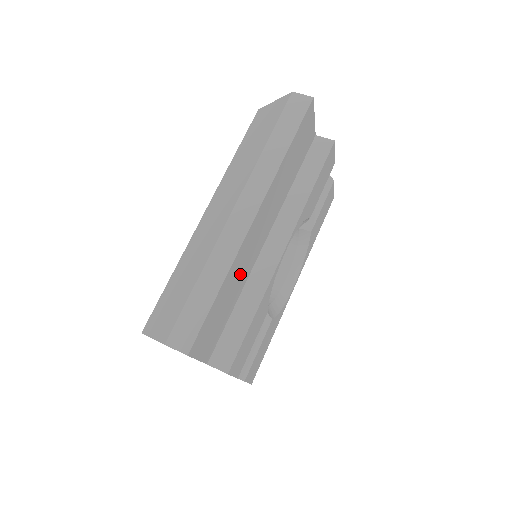
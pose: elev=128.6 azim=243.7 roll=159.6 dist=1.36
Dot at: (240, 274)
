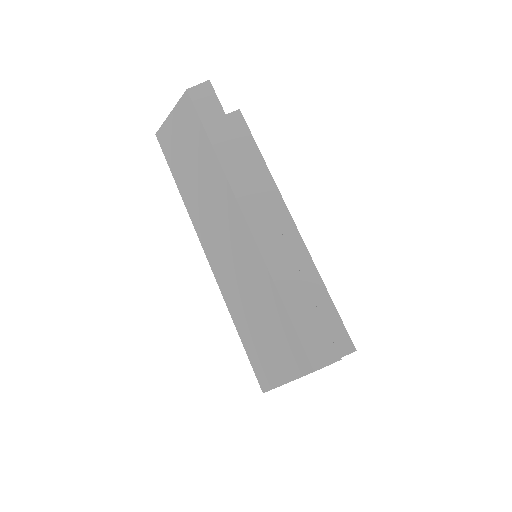
Dot at: occluded
